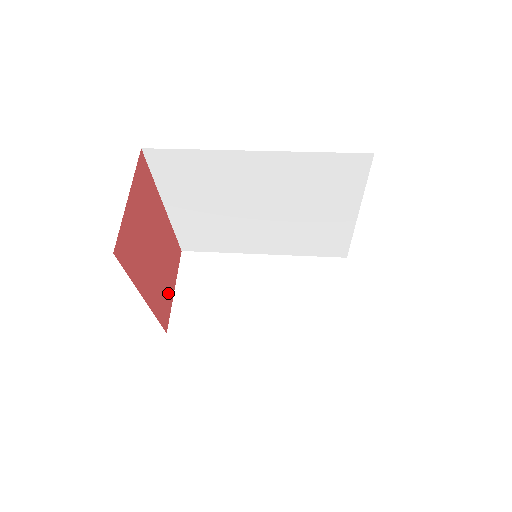
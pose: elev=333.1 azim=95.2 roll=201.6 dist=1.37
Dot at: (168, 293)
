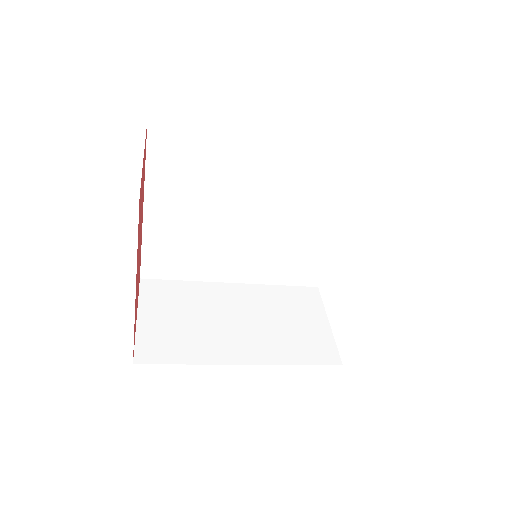
Dot at: (136, 314)
